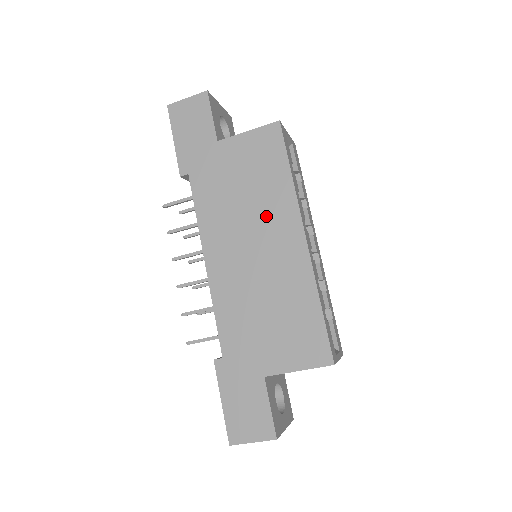
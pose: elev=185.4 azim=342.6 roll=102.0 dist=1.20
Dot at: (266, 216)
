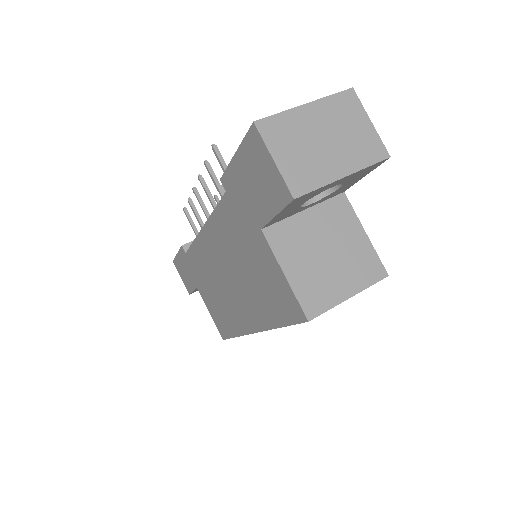
Dot at: (246, 295)
